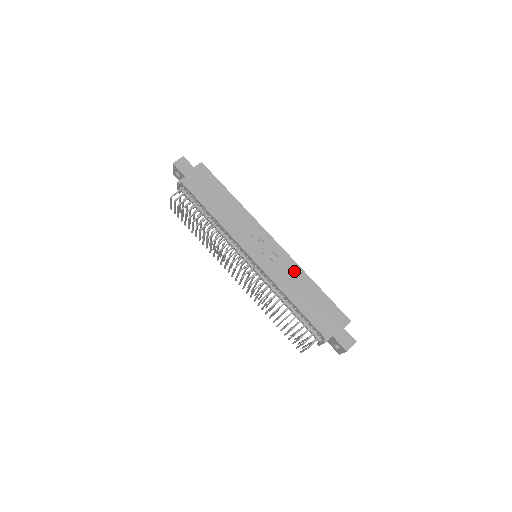
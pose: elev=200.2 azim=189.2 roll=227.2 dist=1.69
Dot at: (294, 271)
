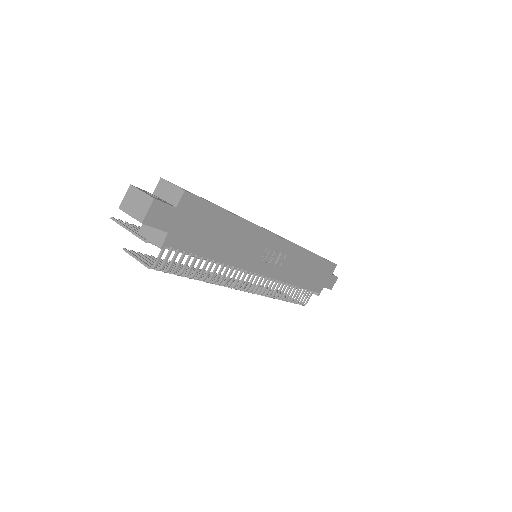
Dot at: (300, 257)
